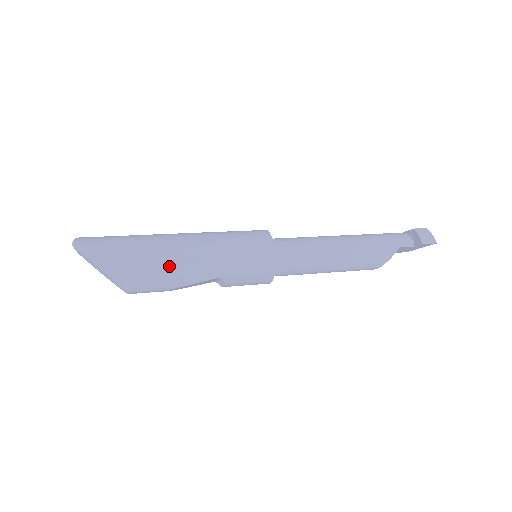
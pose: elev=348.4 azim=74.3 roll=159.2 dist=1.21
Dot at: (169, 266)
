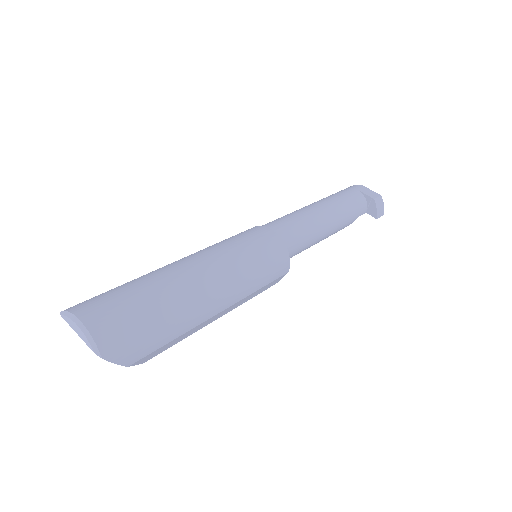
Dot at: (200, 326)
